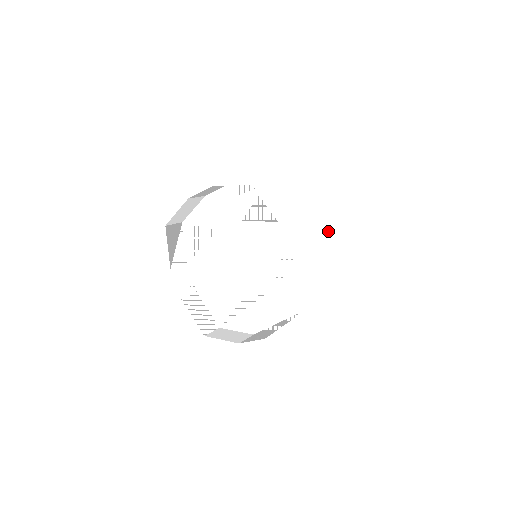
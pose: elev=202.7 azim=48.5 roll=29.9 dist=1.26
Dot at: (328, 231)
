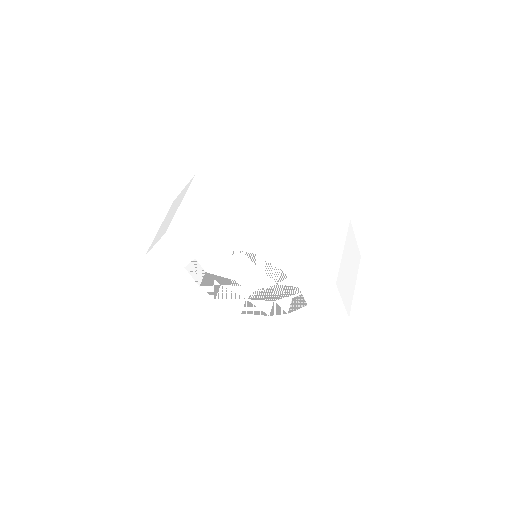
Dot at: (317, 273)
